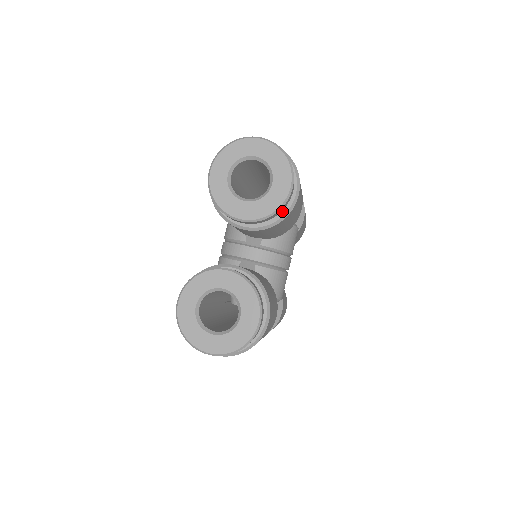
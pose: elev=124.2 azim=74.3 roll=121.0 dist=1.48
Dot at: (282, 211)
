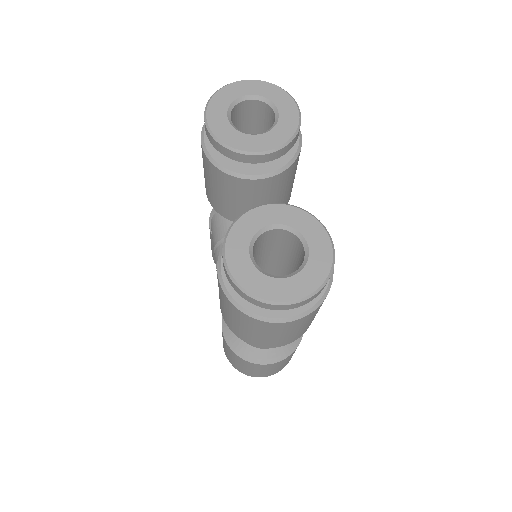
Dot at: (292, 149)
